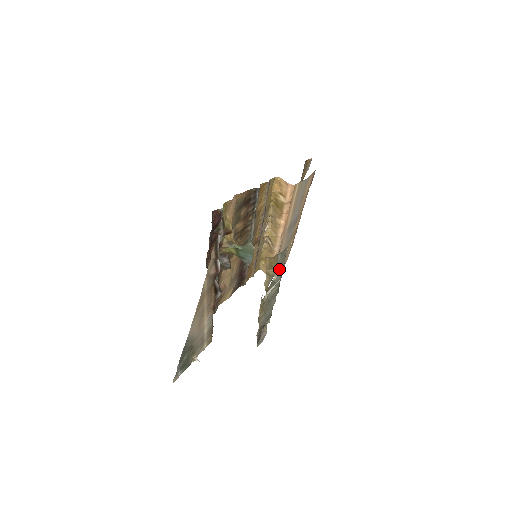
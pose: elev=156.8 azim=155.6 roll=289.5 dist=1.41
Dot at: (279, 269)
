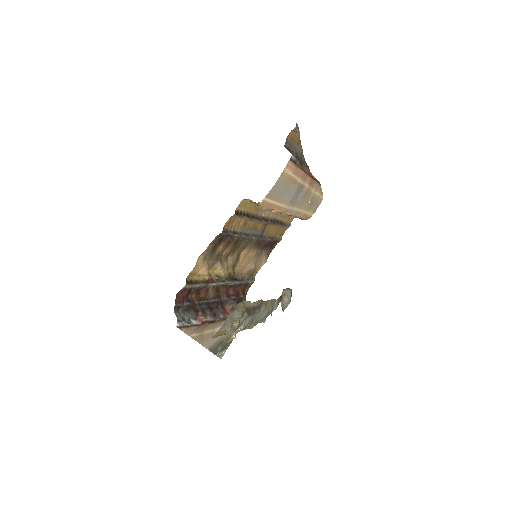
Dot at: (238, 318)
